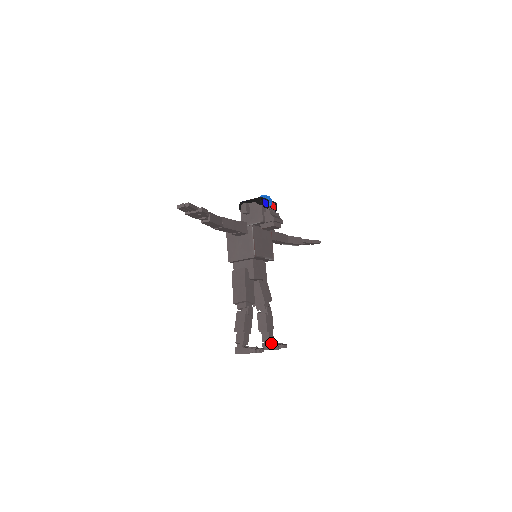
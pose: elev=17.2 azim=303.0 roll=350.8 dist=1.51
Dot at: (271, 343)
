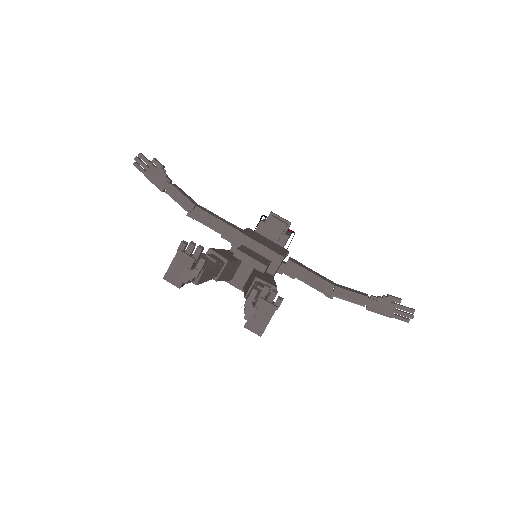
Dot at: occluded
